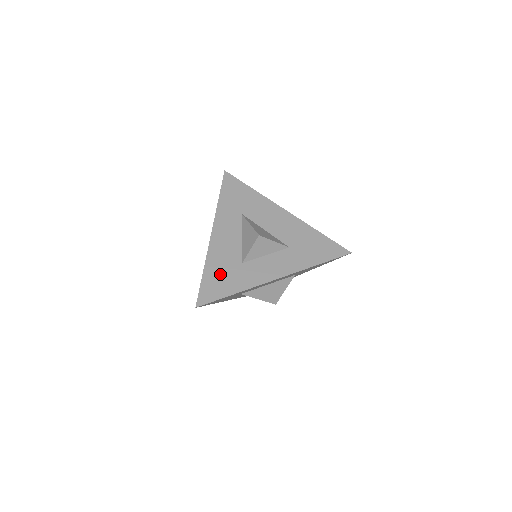
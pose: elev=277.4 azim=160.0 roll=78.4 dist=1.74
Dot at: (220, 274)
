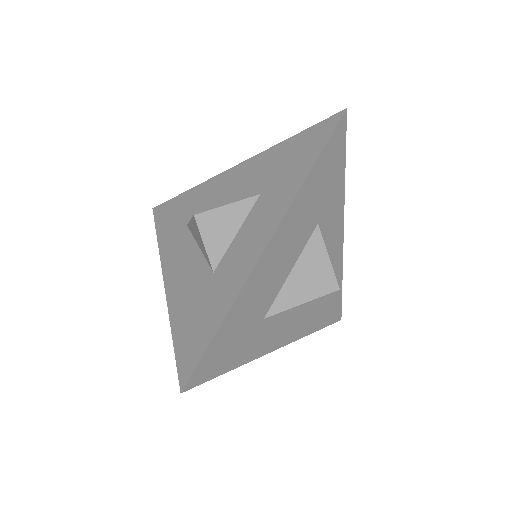
Dot at: (193, 315)
